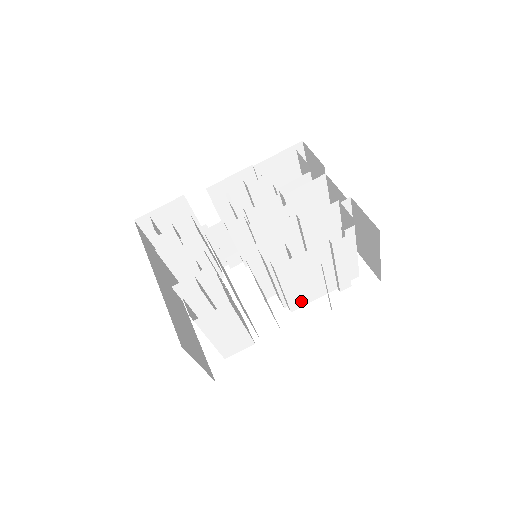
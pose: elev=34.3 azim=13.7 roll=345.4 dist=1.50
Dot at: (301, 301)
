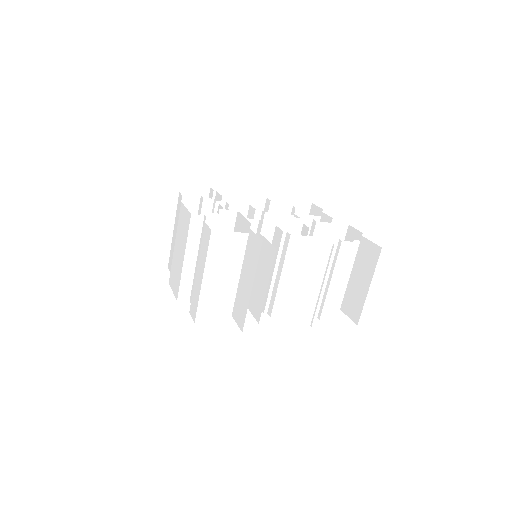
Dot at: (285, 308)
